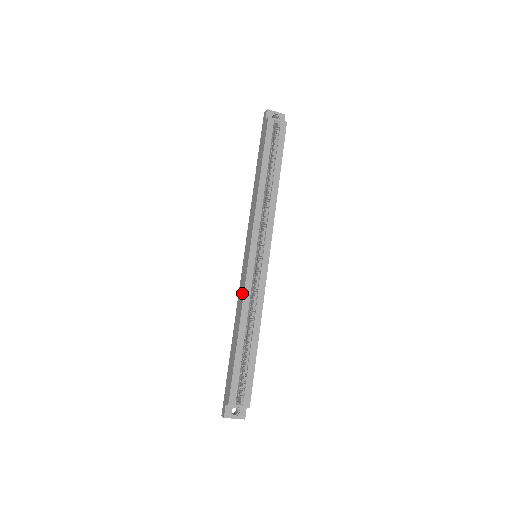
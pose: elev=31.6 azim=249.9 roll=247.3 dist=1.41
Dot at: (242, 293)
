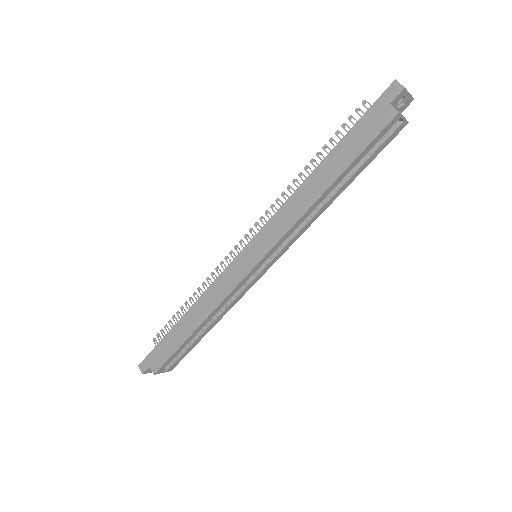
Dot at: (221, 295)
